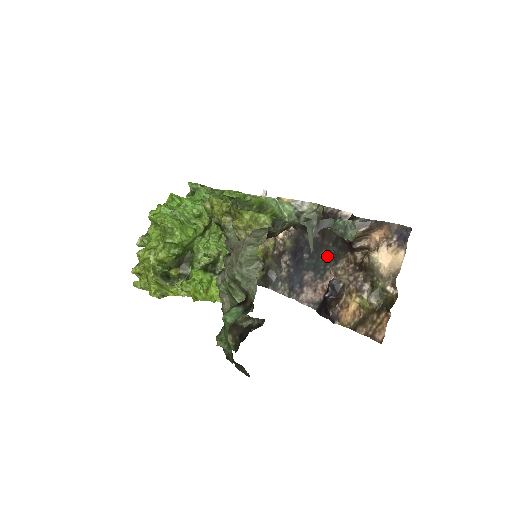
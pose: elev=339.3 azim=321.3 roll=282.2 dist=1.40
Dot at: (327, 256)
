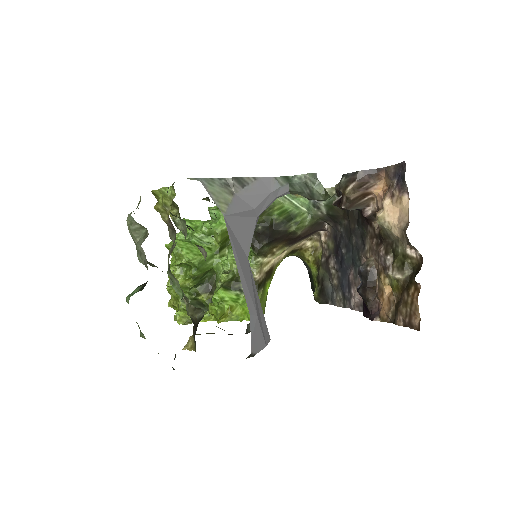
Dot at: (357, 242)
